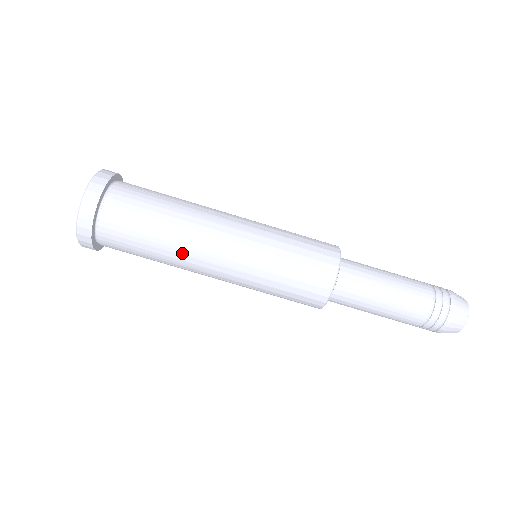
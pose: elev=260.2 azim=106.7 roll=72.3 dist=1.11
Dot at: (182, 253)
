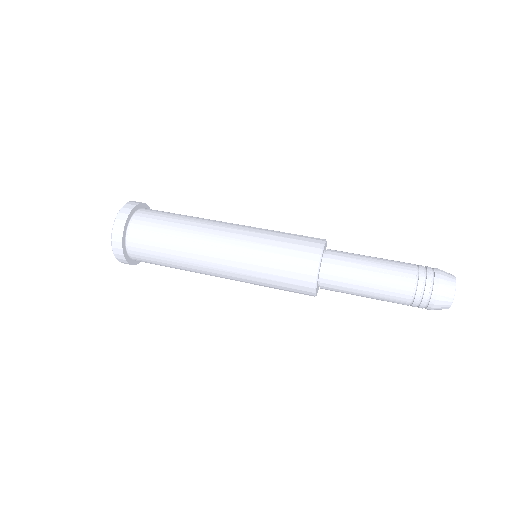
Dot at: (205, 219)
